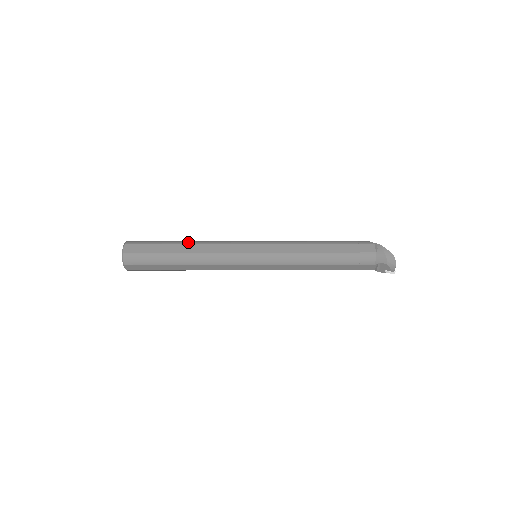
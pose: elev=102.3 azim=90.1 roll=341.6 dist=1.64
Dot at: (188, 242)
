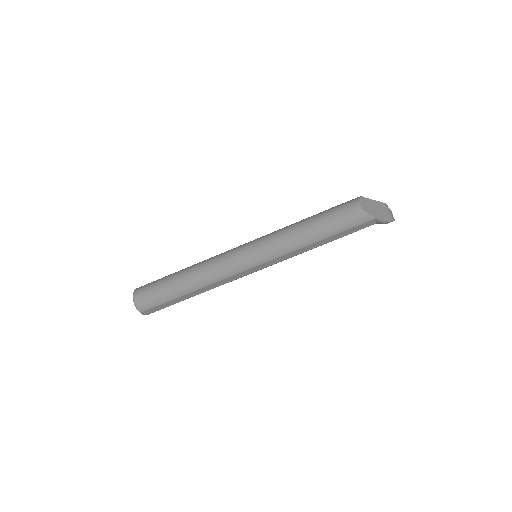
Dot at: (193, 289)
